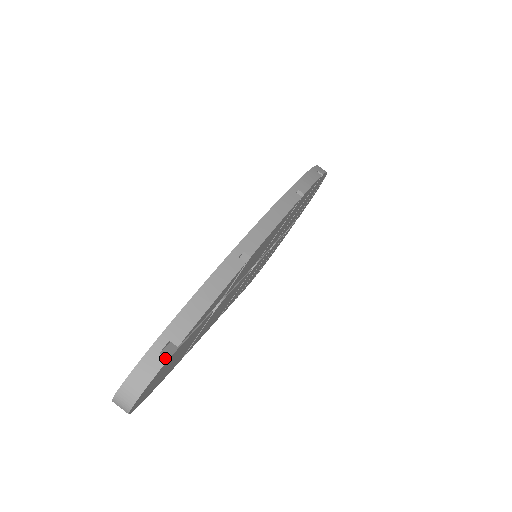
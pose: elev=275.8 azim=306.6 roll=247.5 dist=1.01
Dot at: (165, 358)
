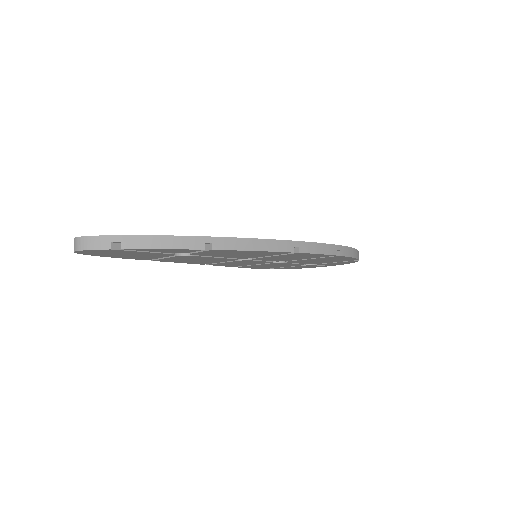
Dot at: (111, 247)
